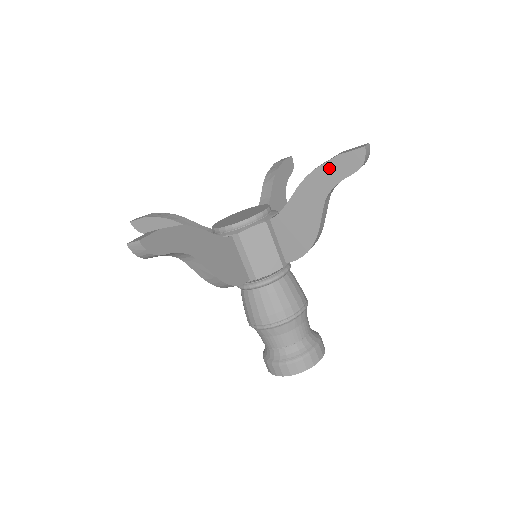
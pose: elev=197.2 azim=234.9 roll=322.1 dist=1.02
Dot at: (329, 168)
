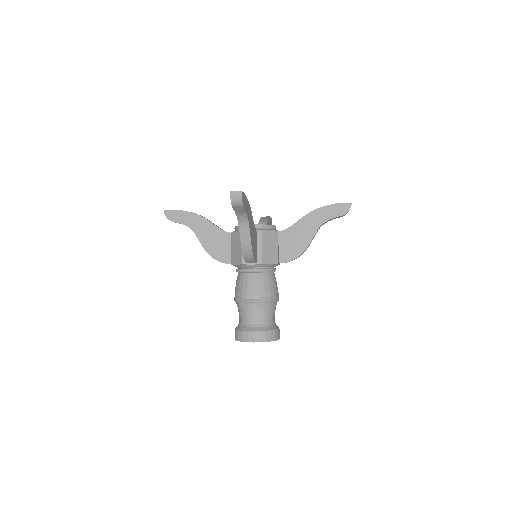
Dot at: (328, 209)
